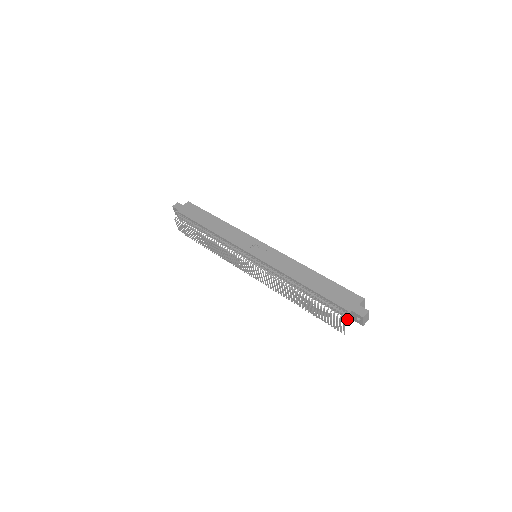
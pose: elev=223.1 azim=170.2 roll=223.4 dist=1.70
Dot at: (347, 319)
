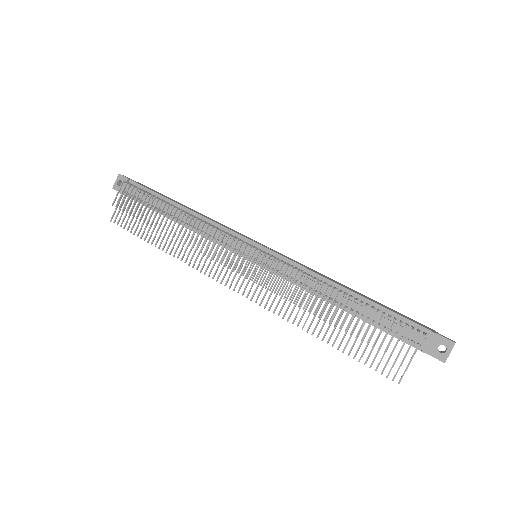
Dot at: (423, 346)
